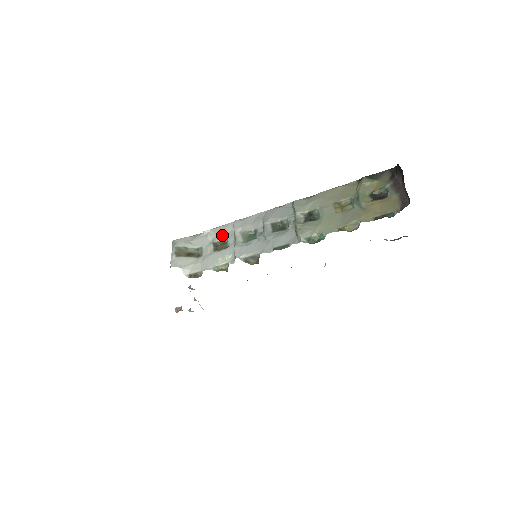
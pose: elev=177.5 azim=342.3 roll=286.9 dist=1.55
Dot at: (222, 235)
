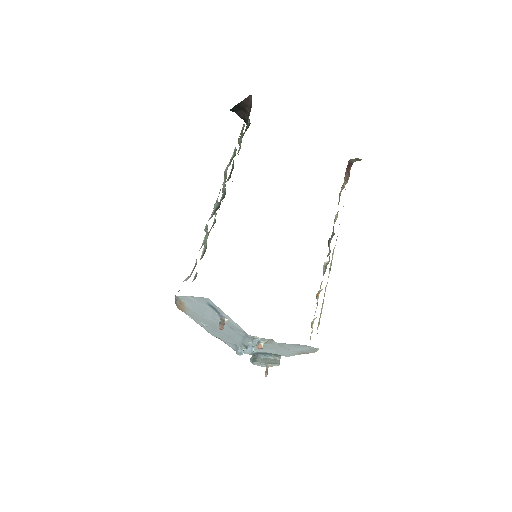
Dot at: (202, 254)
